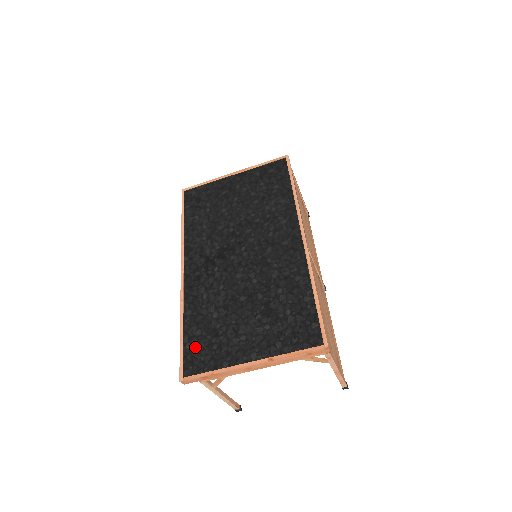
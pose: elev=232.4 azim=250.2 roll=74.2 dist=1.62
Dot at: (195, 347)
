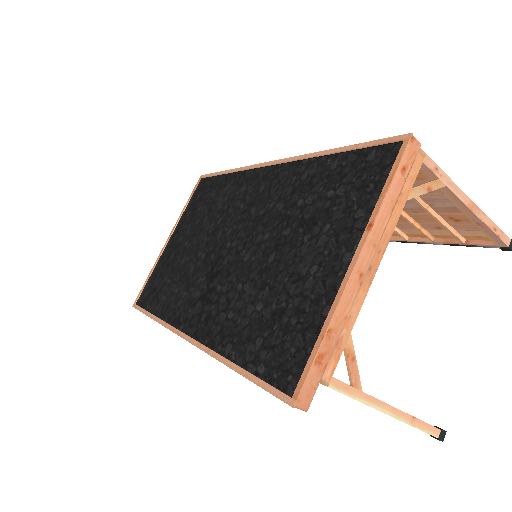
Dot at: (271, 356)
